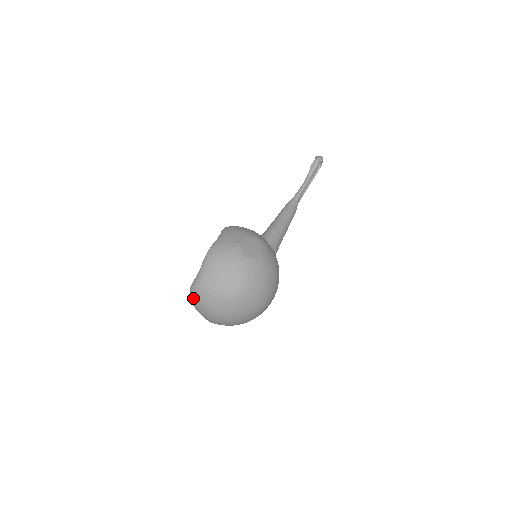
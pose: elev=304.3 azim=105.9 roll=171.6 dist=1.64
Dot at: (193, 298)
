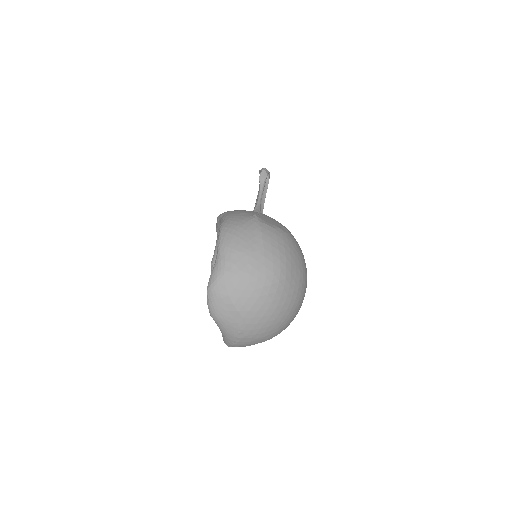
Dot at: (216, 300)
